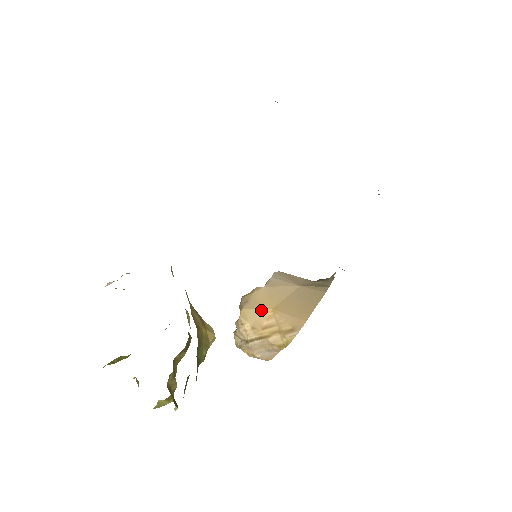
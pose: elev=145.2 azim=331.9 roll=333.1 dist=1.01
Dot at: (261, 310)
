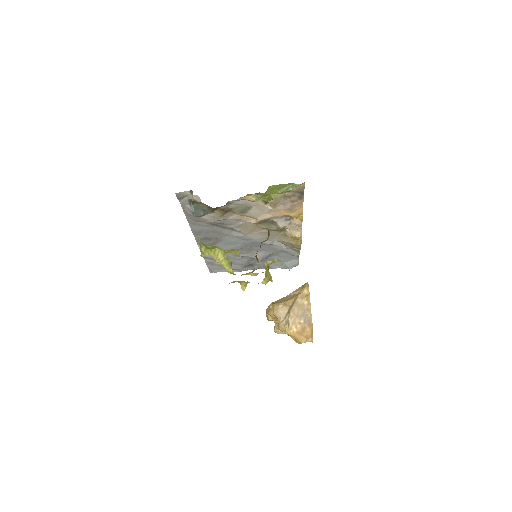
Dot at: (281, 299)
